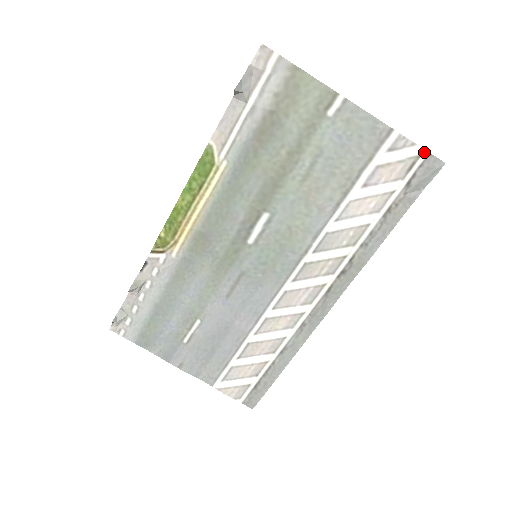
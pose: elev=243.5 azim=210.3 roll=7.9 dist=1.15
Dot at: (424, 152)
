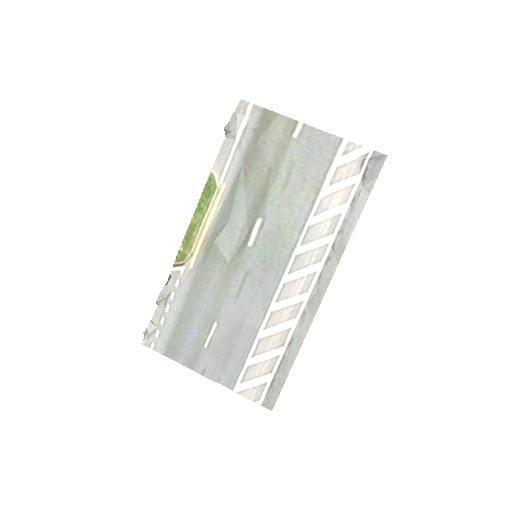
Dot at: (370, 151)
